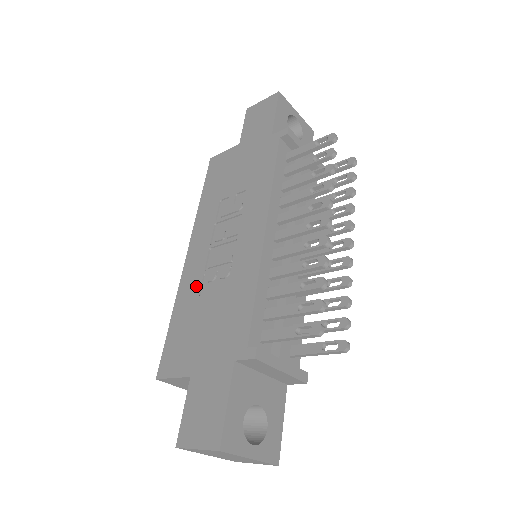
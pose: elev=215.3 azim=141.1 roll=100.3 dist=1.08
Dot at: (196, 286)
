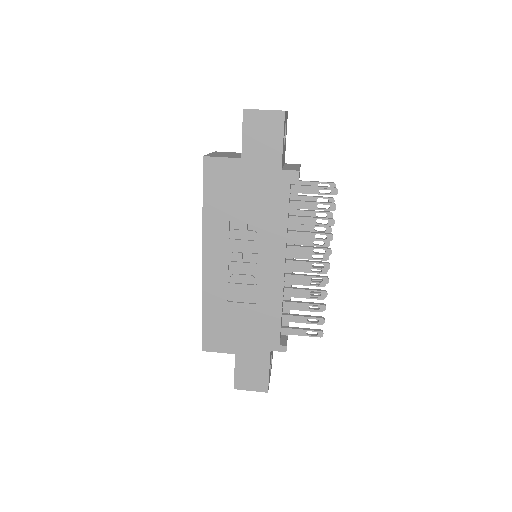
Dot at: (223, 293)
